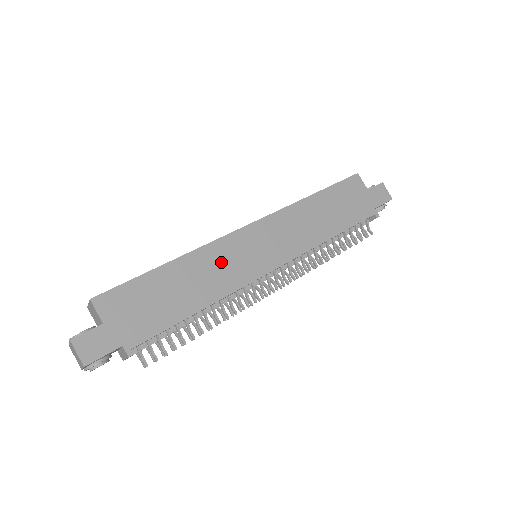
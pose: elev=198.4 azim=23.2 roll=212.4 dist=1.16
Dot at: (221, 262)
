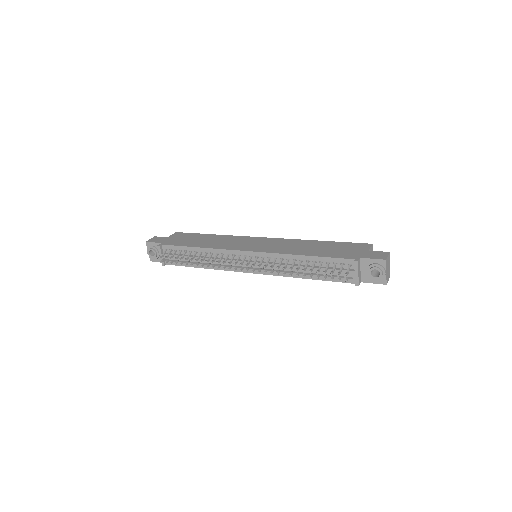
Dot at: (230, 241)
